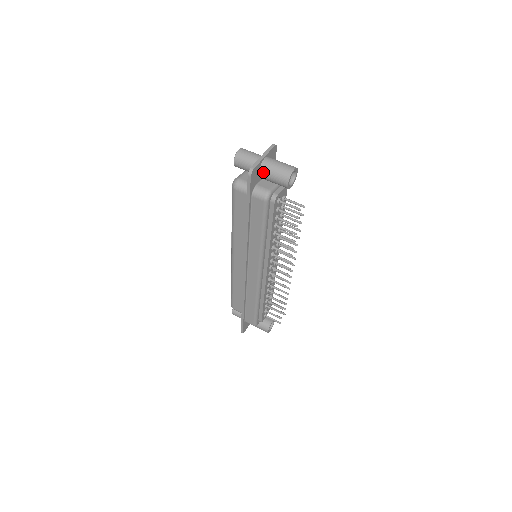
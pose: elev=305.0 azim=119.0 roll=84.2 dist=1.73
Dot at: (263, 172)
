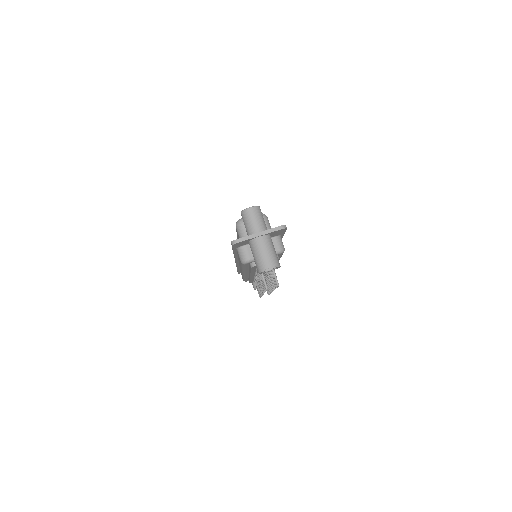
Dot at: (250, 245)
